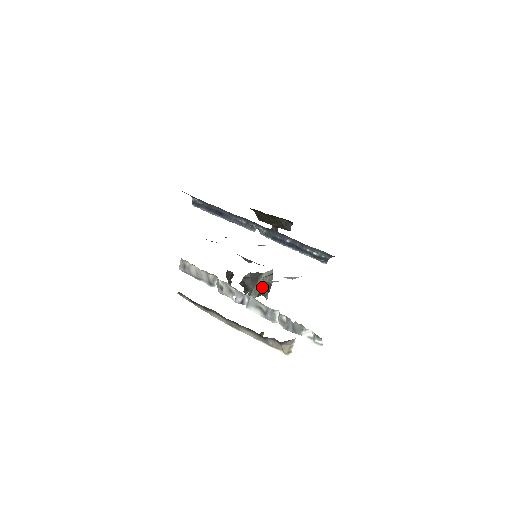
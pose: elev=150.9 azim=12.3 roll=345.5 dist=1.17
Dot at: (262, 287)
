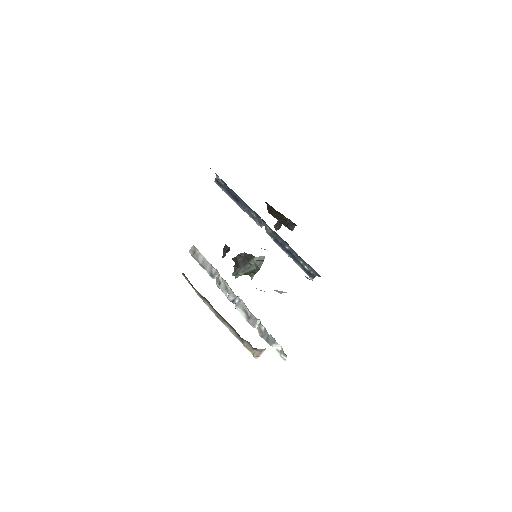
Dot at: (251, 268)
